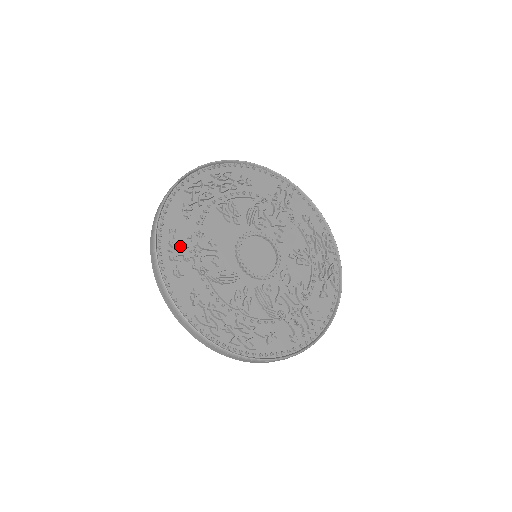
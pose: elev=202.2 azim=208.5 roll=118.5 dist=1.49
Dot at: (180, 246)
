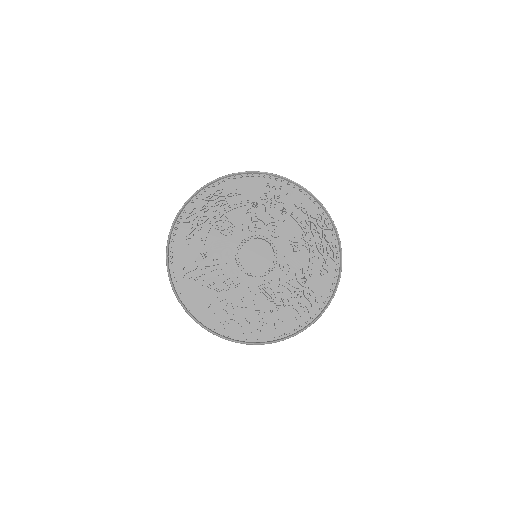
Dot at: (188, 271)
